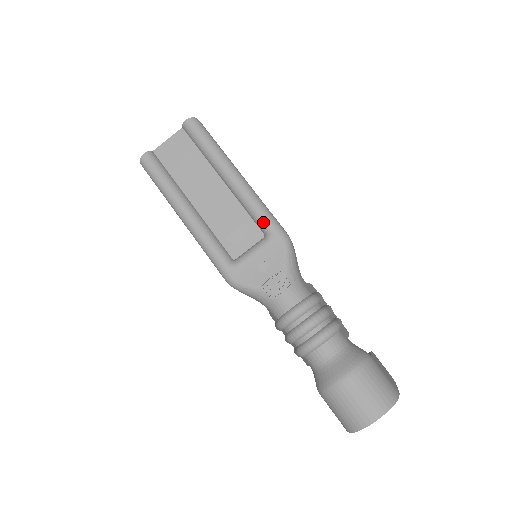
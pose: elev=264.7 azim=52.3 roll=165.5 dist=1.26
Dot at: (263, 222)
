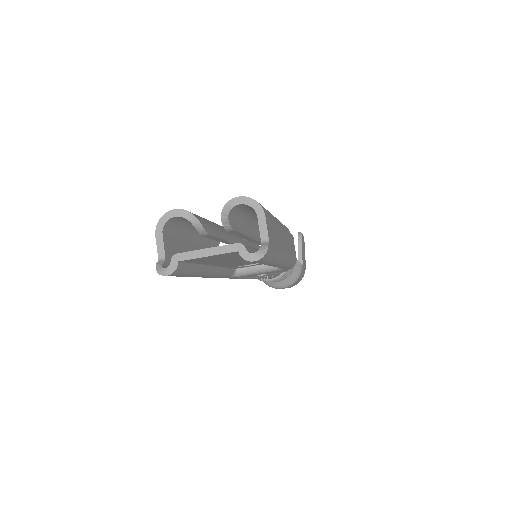
Dot at: occluded
